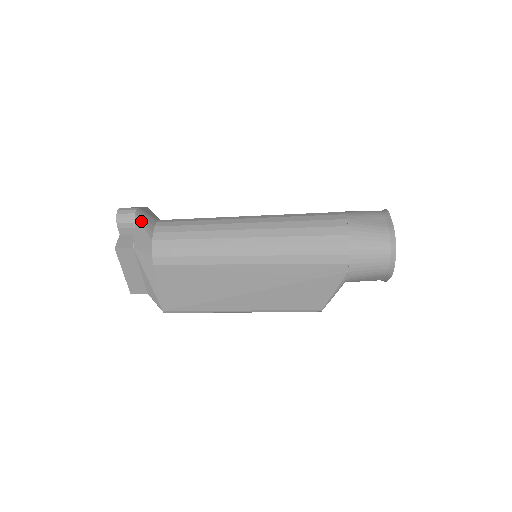
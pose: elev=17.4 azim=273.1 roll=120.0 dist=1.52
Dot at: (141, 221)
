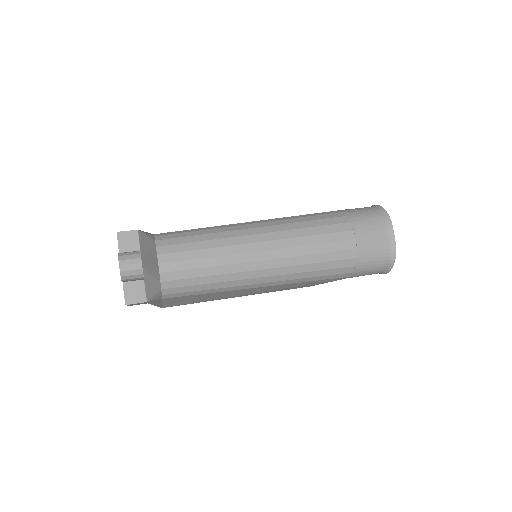
Dot at: (148, 272)
